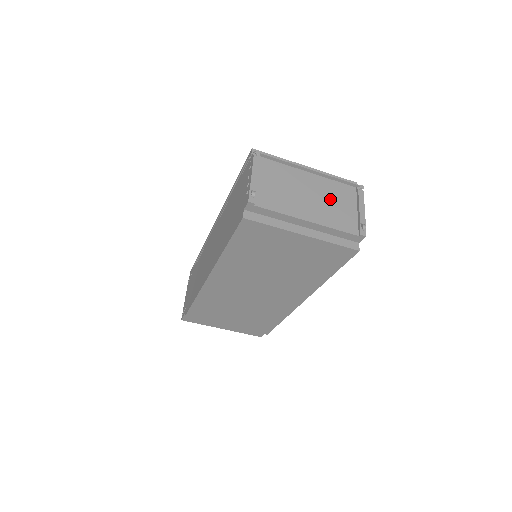
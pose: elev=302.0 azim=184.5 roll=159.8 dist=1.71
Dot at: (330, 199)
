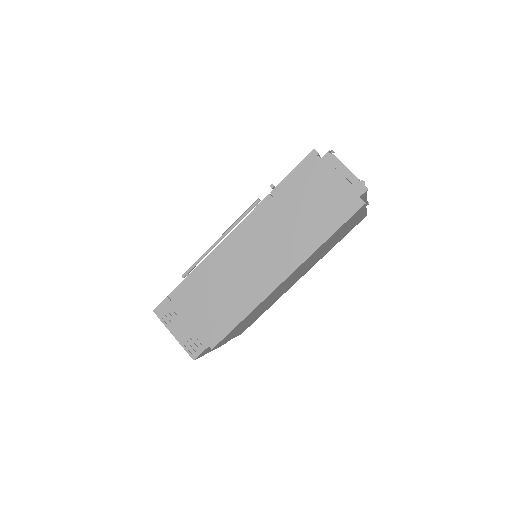
Dot at: occluded
